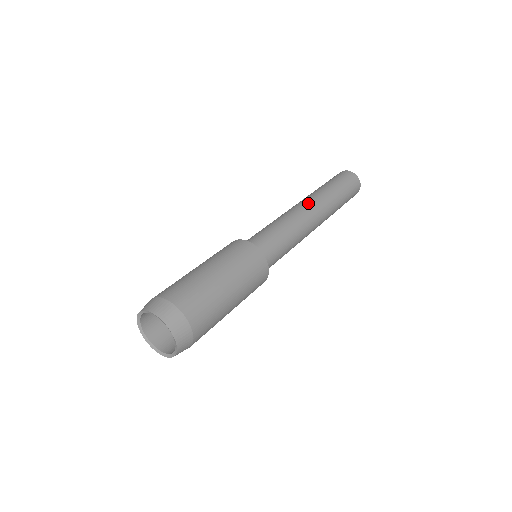
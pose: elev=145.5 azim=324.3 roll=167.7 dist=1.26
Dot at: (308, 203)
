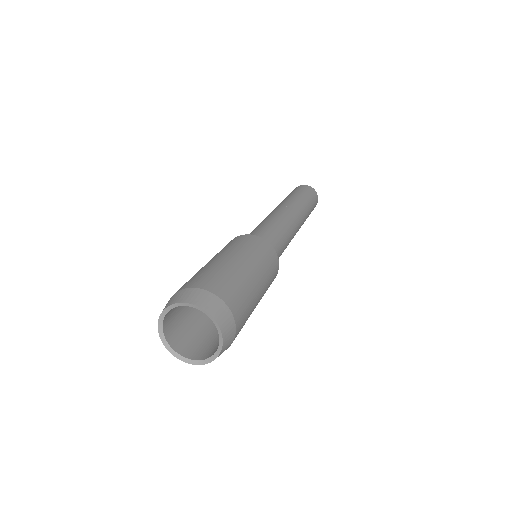
Dot at: (282, 207)
